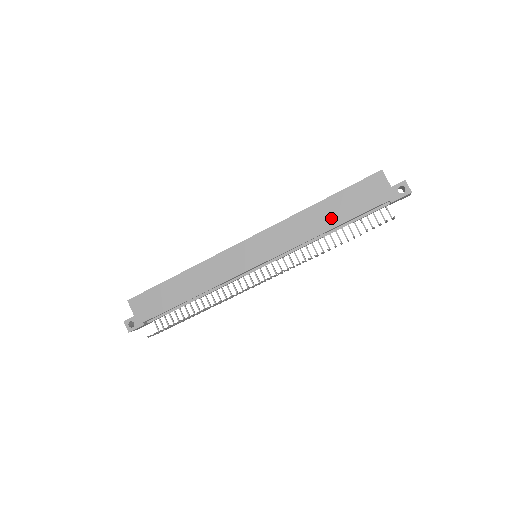
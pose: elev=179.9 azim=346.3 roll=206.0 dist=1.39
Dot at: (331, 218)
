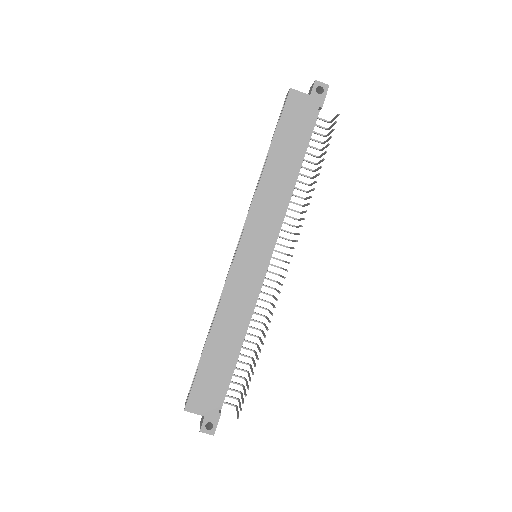
Dot at: (289, 164)
